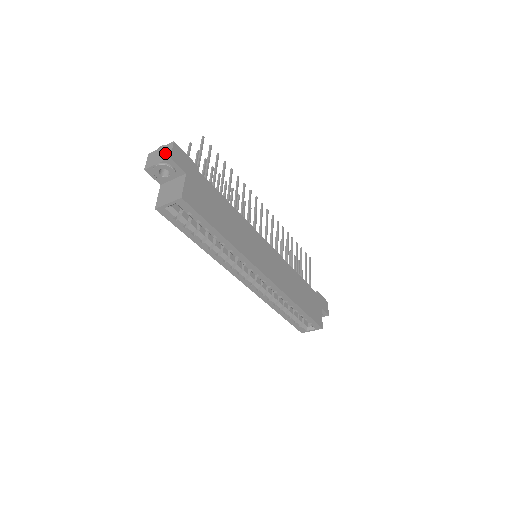
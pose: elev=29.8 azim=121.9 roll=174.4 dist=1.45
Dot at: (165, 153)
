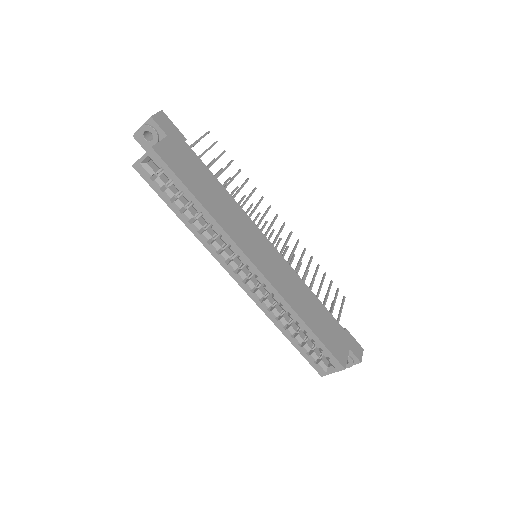
Dot at: occluded
